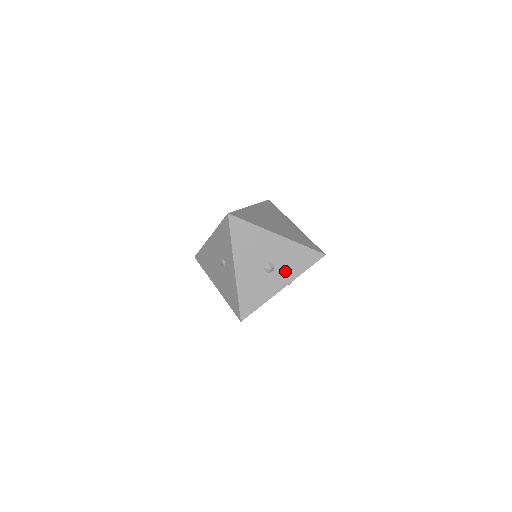
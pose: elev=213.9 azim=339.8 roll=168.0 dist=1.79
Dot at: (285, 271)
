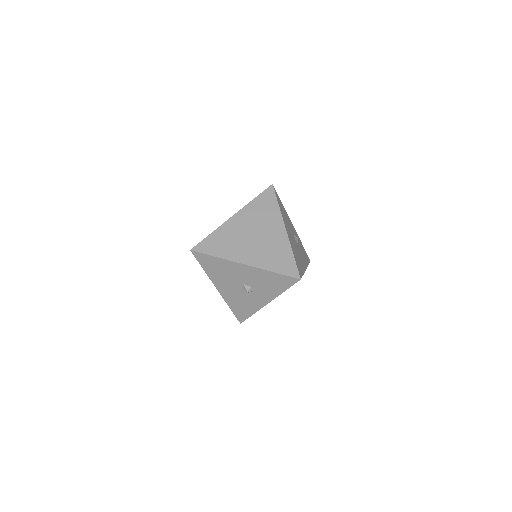
Dot at: (264, 291)
